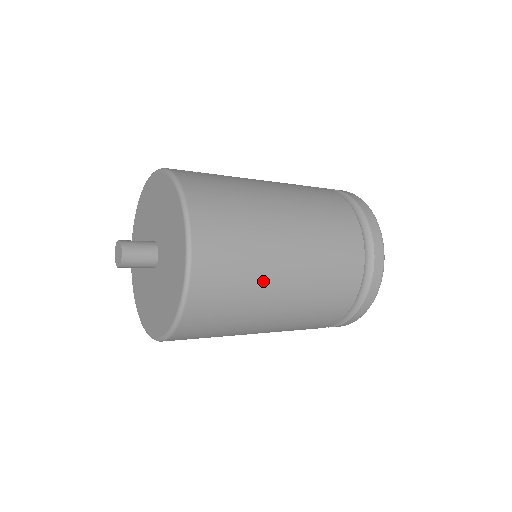
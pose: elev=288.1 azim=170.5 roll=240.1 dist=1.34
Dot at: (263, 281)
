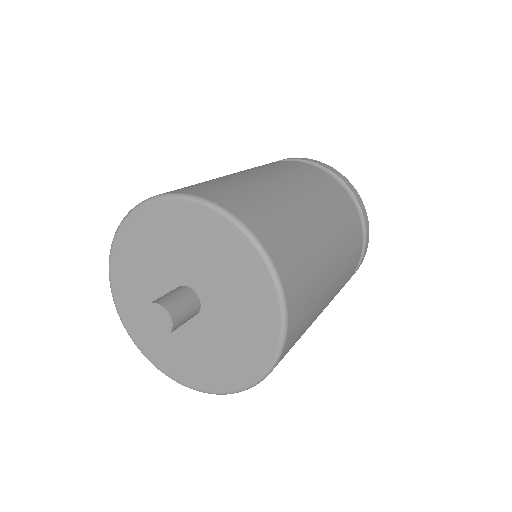
Dot at: (289, 205)
